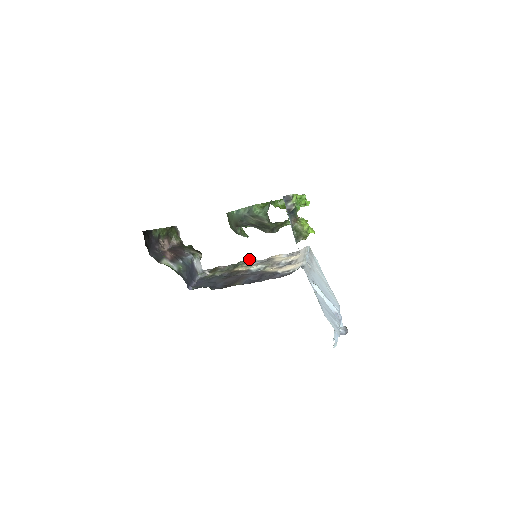
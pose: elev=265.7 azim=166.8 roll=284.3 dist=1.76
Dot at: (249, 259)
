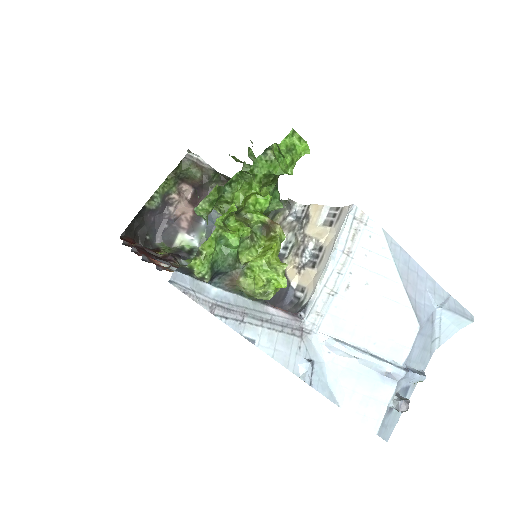
Dot at: (287, 202)
